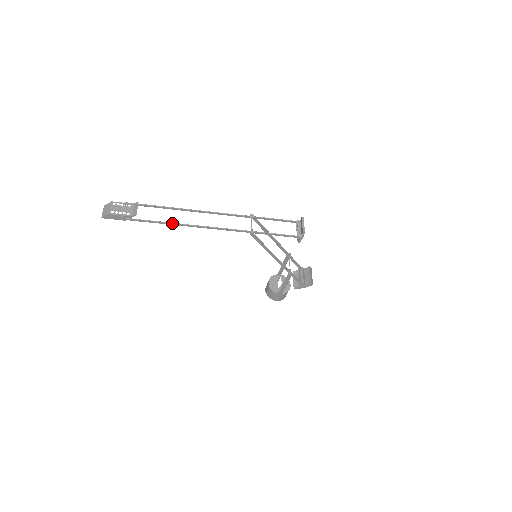
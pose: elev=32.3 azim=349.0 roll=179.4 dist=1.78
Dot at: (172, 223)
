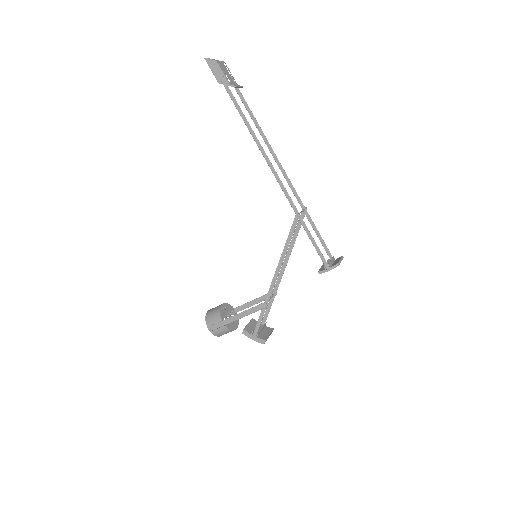
Dot at: (251, 129)
